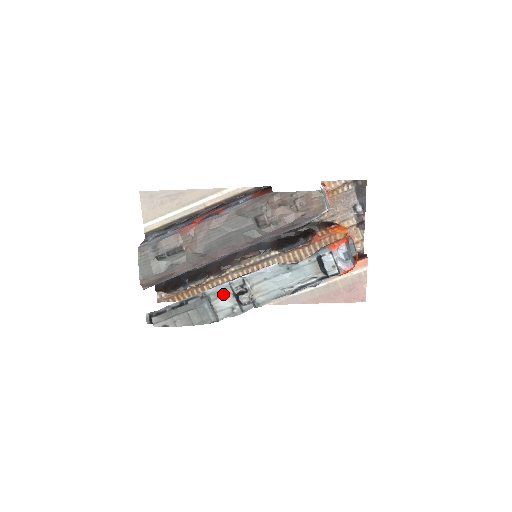
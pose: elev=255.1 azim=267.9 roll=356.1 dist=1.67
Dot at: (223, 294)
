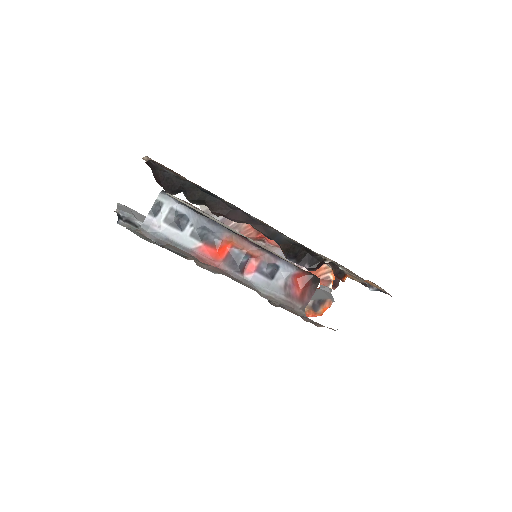
Dot at: occluded
